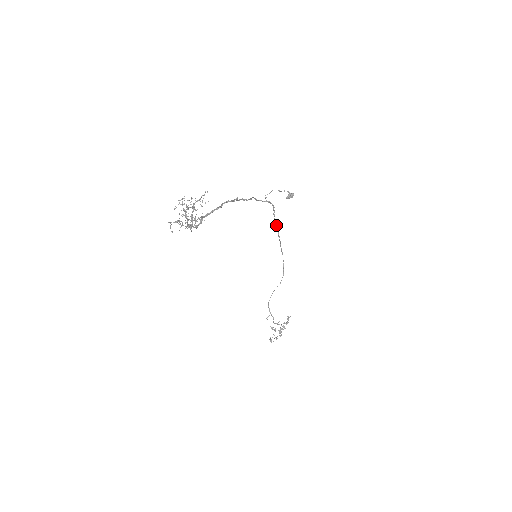
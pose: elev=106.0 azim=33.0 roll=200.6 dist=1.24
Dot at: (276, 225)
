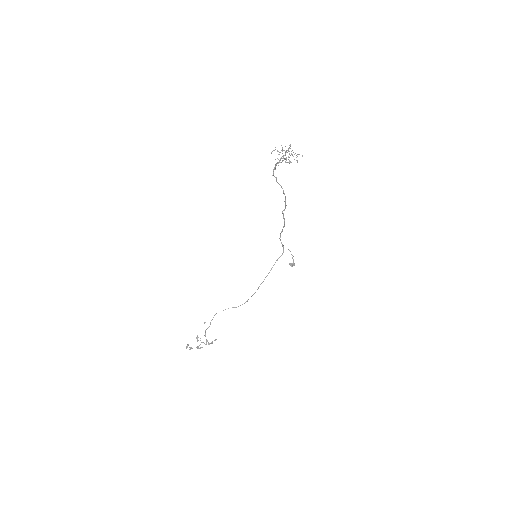
Dot at: occluded
